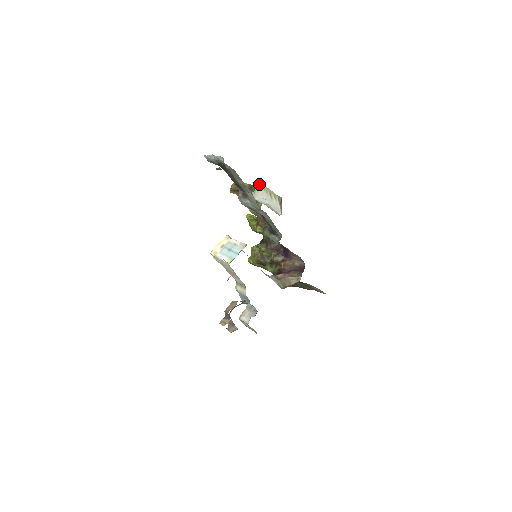
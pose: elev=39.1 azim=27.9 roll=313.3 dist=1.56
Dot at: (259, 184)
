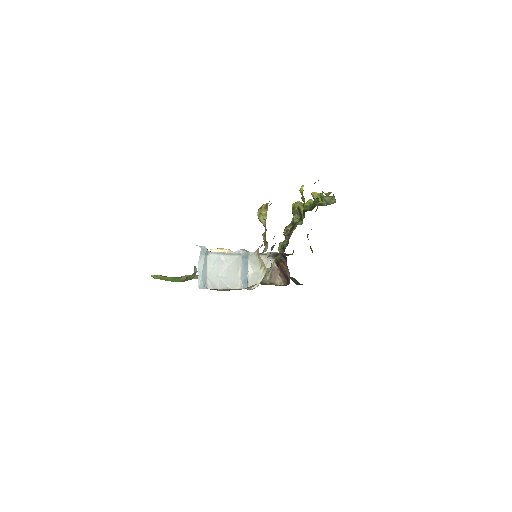
Dot at: occluded
